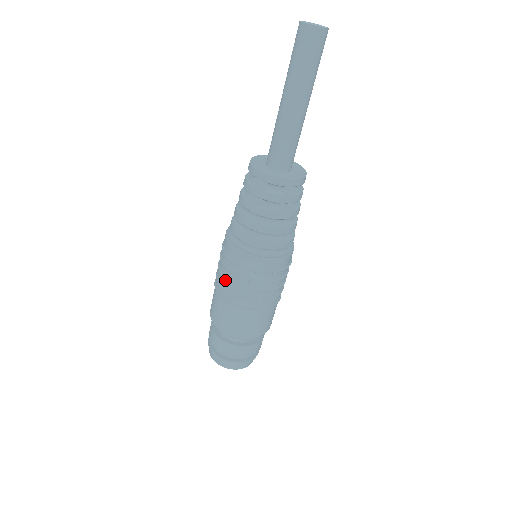
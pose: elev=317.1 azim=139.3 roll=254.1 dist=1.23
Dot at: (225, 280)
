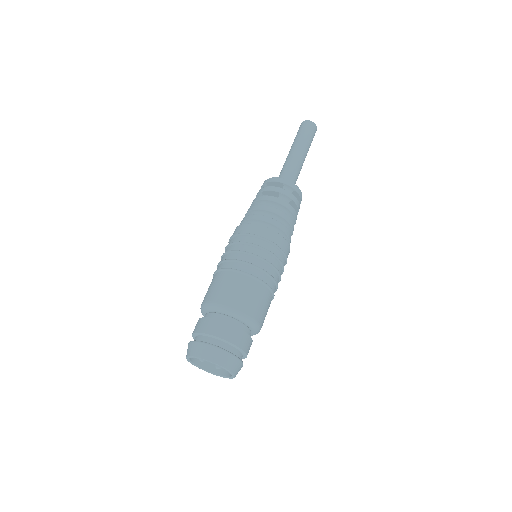
Dot at: (237, 253)
